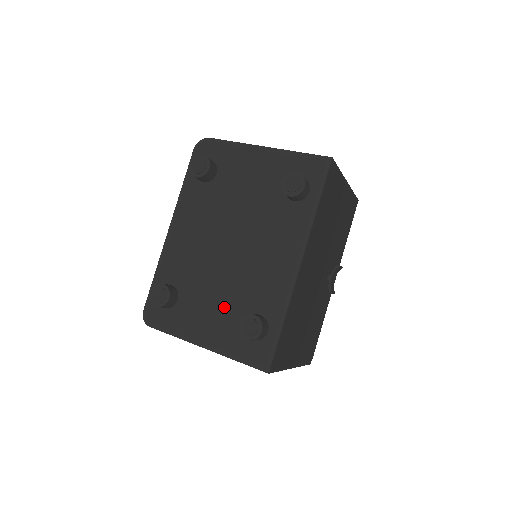
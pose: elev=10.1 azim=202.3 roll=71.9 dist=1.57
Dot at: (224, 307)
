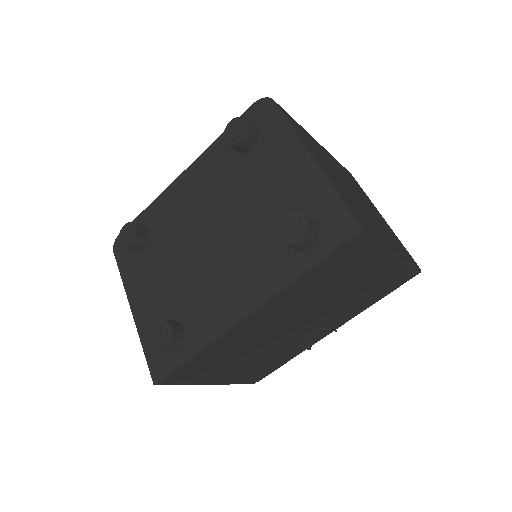
Dot at: (167, 292)
